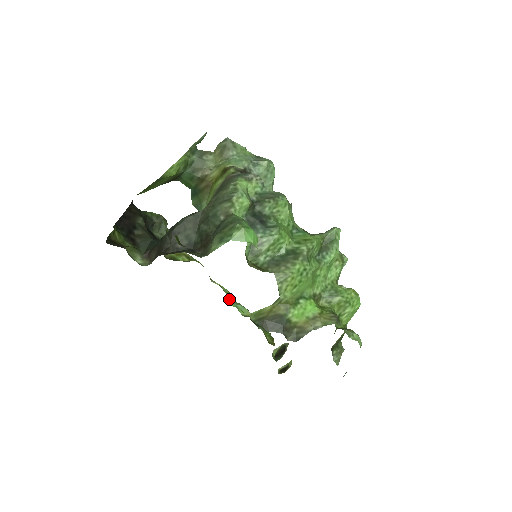
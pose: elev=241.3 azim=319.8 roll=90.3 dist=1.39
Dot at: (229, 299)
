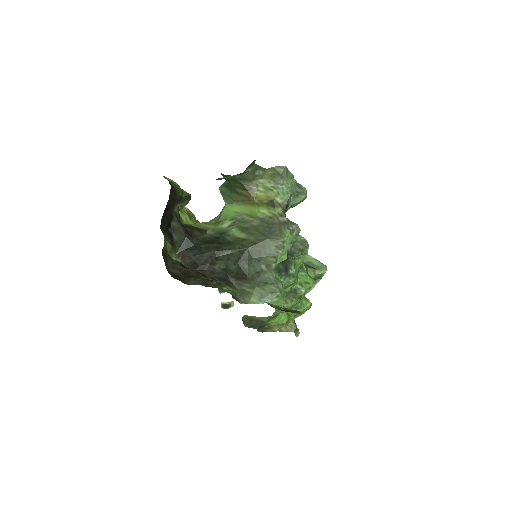
Dot at: occluded
